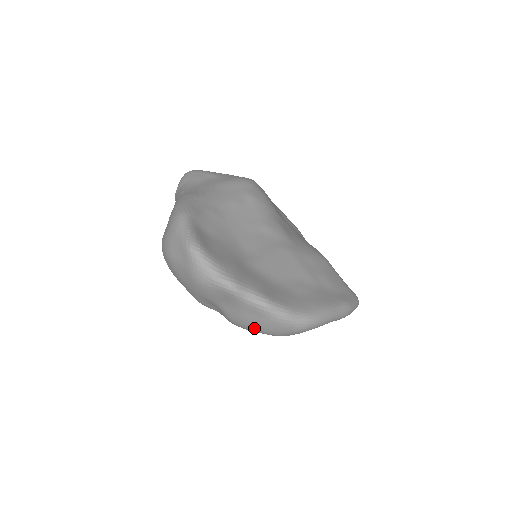
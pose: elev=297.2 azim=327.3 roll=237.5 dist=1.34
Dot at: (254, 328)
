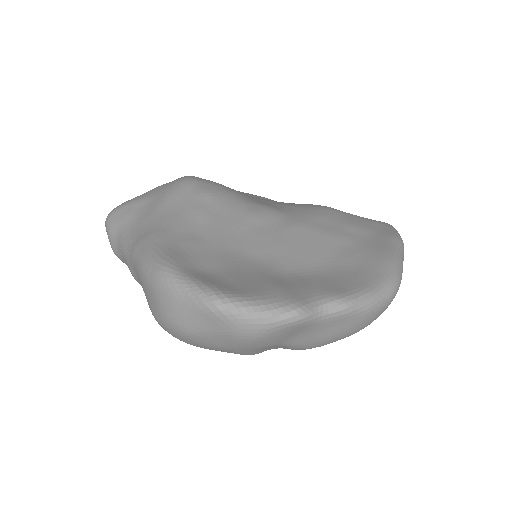
Dot at: (339, 338)
